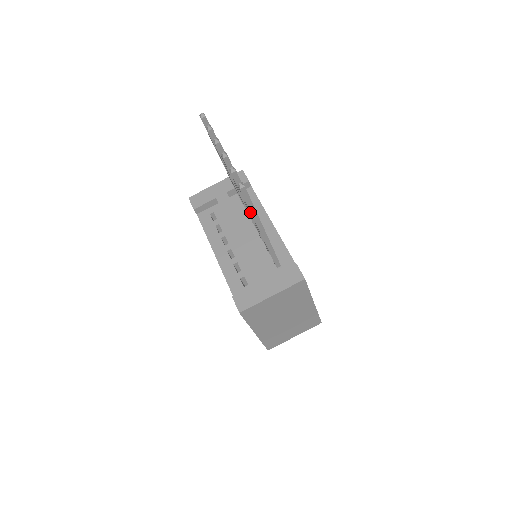
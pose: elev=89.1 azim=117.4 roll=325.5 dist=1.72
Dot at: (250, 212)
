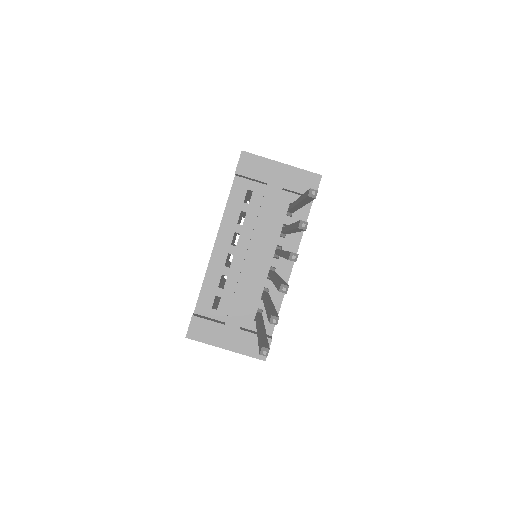
Dot at: (258, 342)
